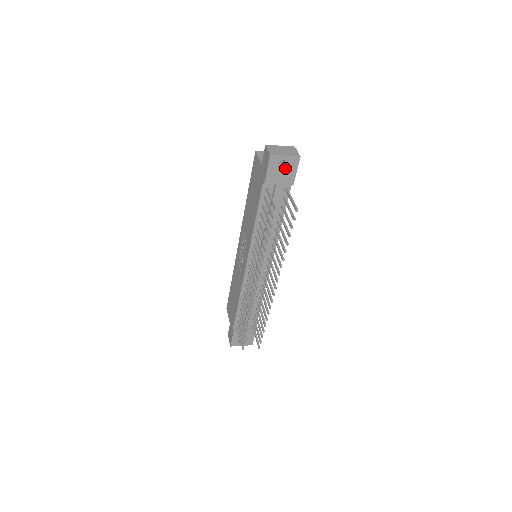
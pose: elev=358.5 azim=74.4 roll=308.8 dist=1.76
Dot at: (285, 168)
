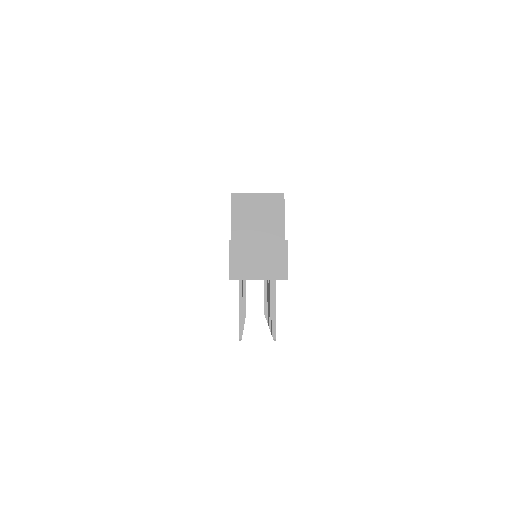
Dot at: occluded
